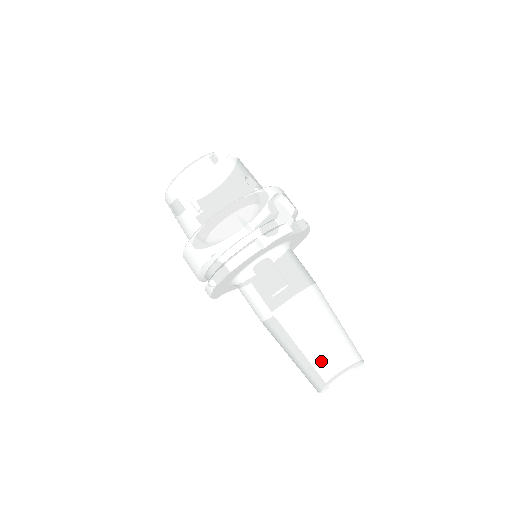
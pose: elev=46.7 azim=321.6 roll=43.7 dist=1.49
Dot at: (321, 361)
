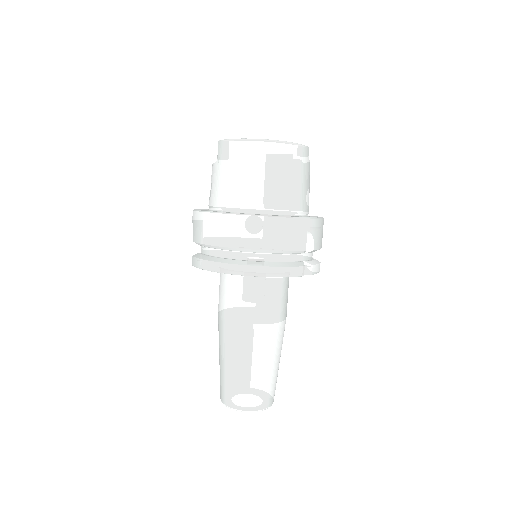
Dot at: (260, 387)
